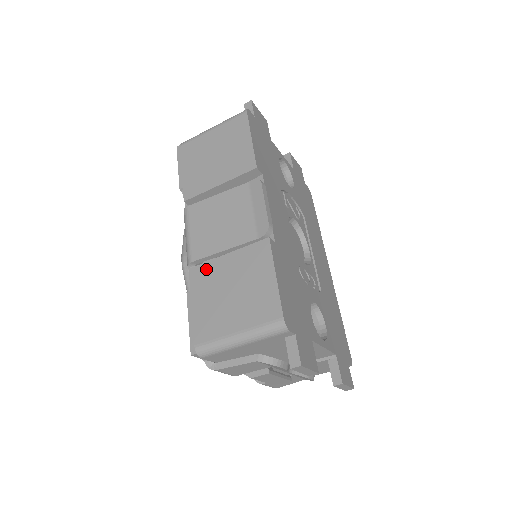
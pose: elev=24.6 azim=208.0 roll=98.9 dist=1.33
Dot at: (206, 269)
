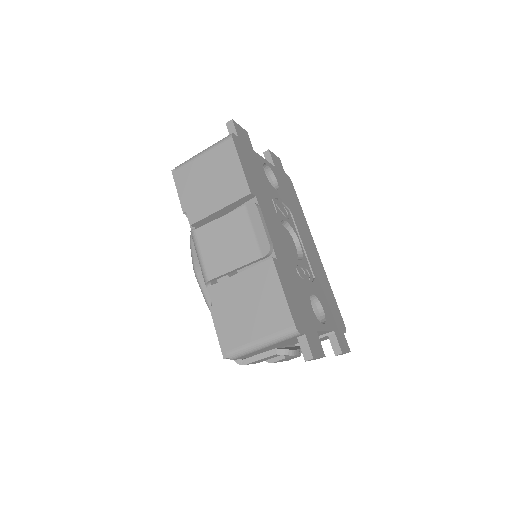
Dot at: (223, 287)
